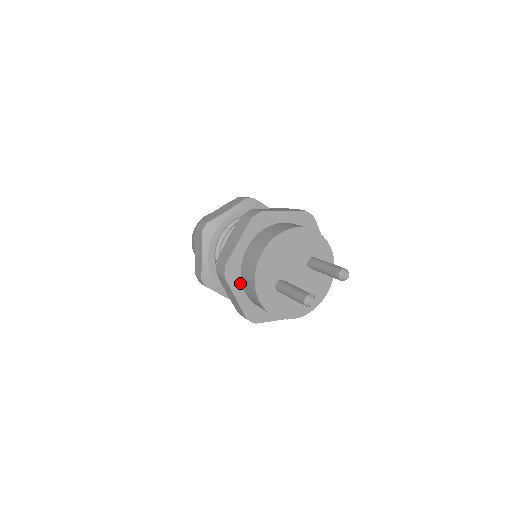
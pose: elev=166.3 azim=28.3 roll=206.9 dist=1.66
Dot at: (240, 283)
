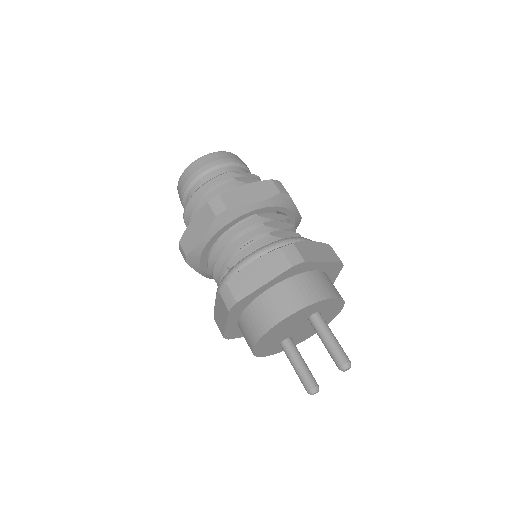
Dot at: occluded
